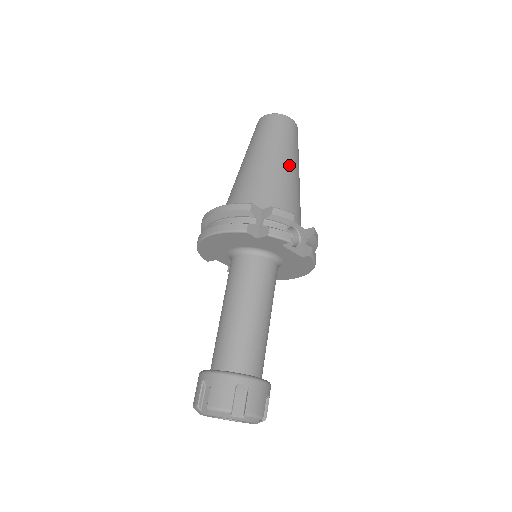
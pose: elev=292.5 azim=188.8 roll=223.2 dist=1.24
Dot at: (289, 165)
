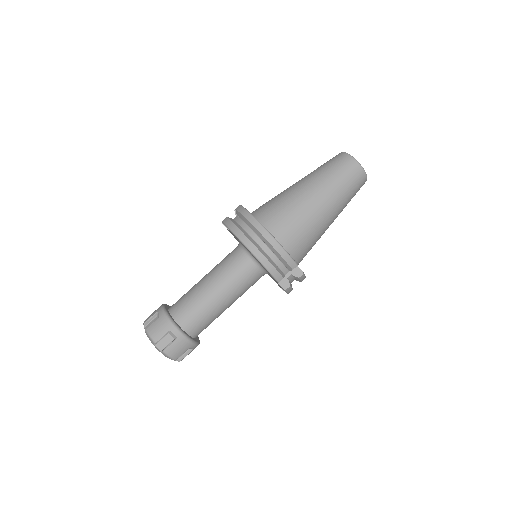
Dot at: occluded
